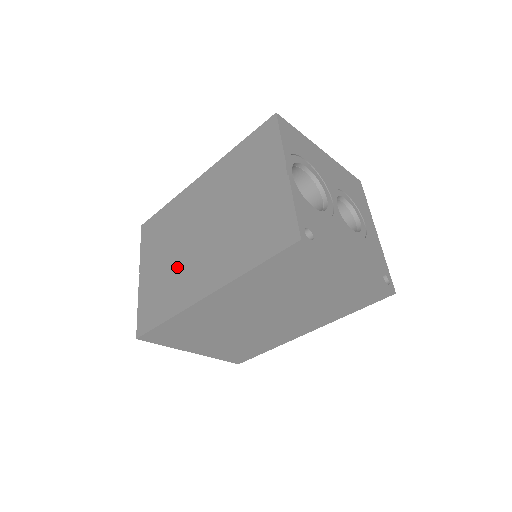
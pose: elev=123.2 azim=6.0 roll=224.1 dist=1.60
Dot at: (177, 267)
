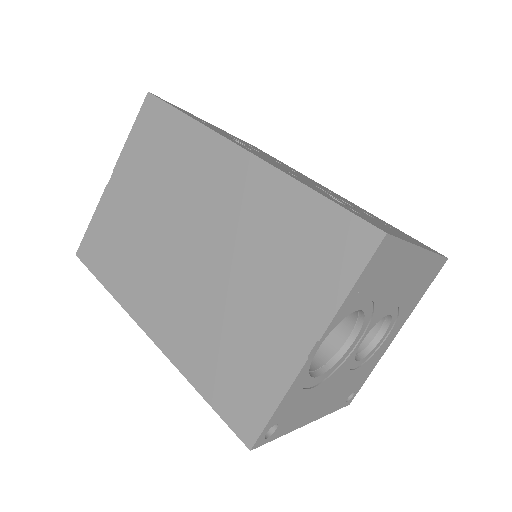
Dot at: (145, 243)
